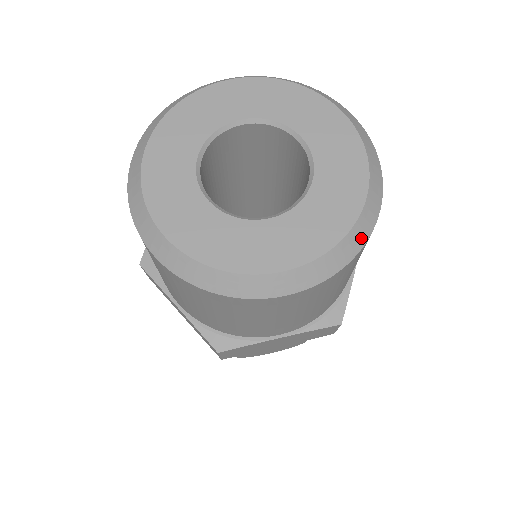
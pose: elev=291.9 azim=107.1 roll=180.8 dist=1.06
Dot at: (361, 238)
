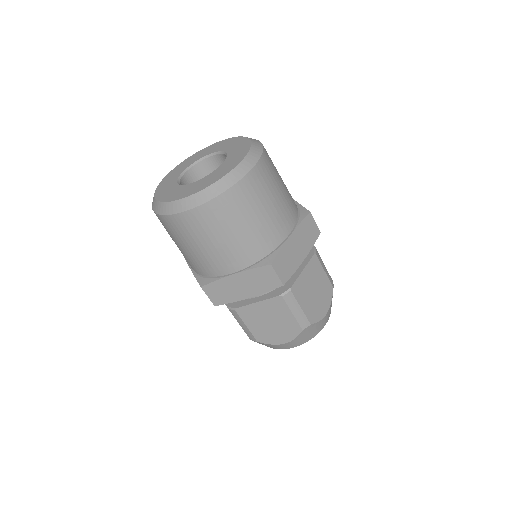
Dot at: (259, 144)
